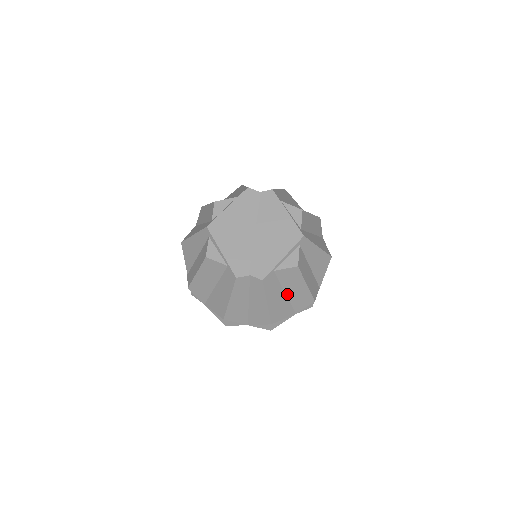
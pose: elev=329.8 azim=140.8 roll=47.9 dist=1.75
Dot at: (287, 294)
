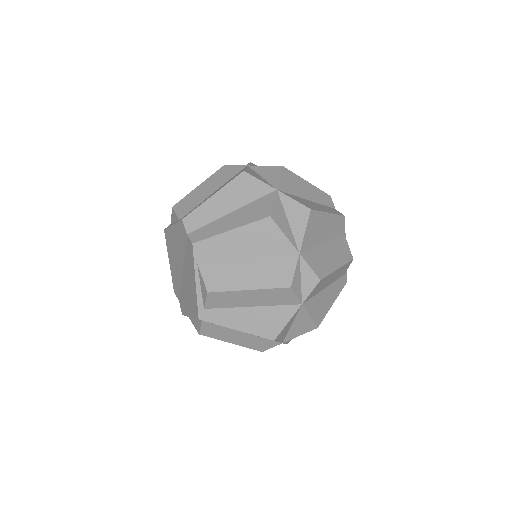
Dot at: occluded
